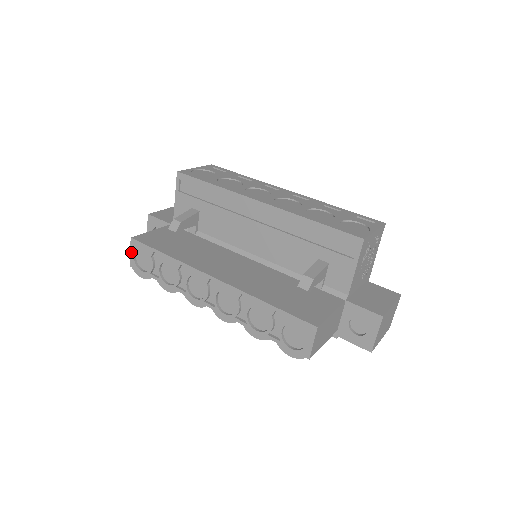
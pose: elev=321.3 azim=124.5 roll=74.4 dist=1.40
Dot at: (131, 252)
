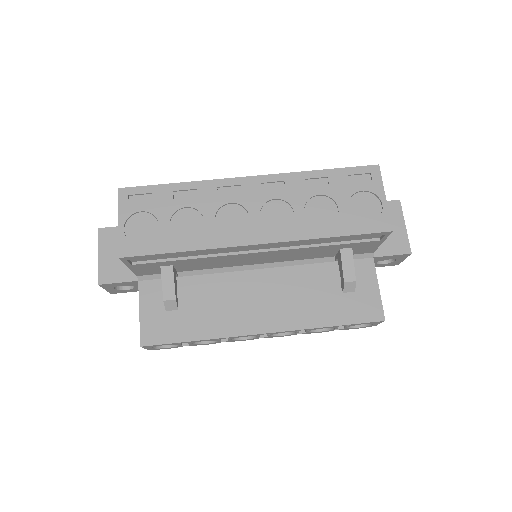
Dot at: (146, 348)
